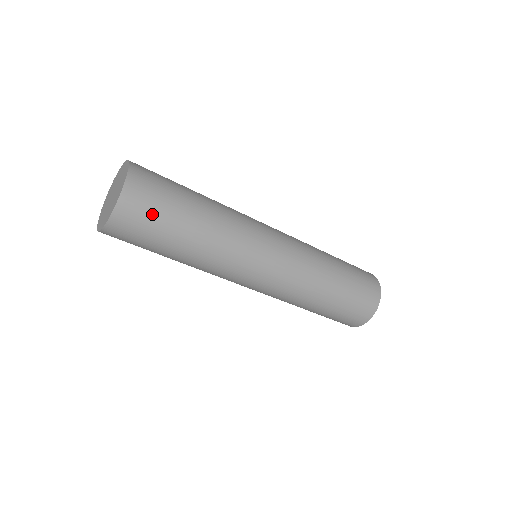
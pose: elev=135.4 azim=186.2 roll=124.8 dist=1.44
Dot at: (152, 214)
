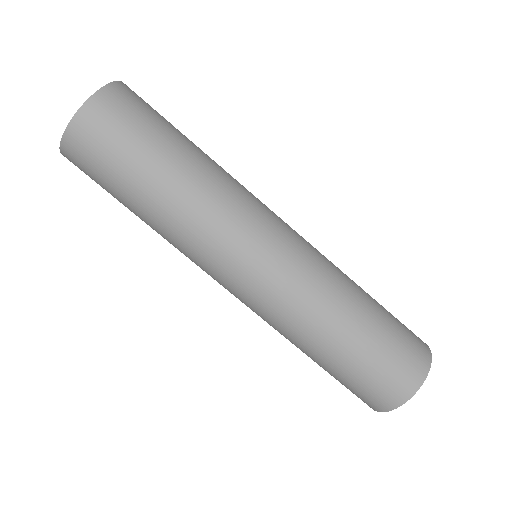
Dot at: (95, 177)
